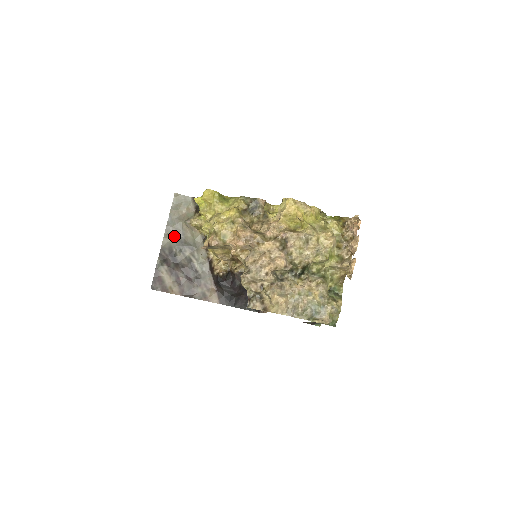
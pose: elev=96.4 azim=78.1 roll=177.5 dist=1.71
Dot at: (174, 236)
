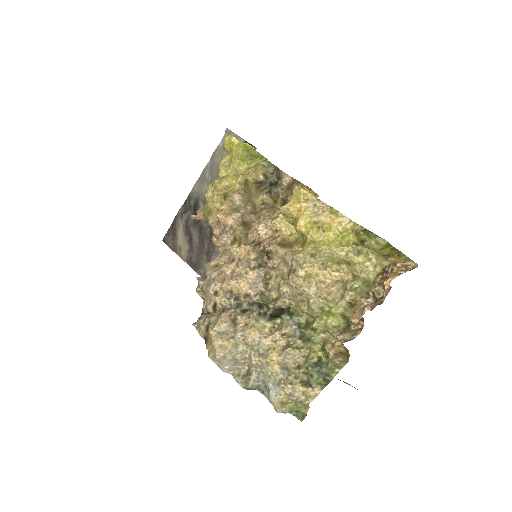
Dot at: (207, 185)
